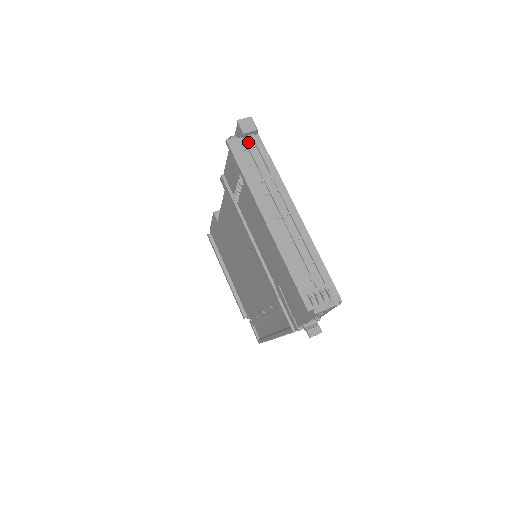
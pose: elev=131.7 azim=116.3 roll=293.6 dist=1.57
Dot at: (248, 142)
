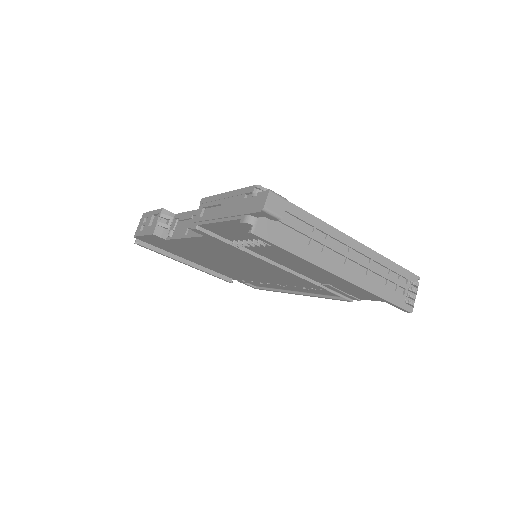
Dot at: occluded
